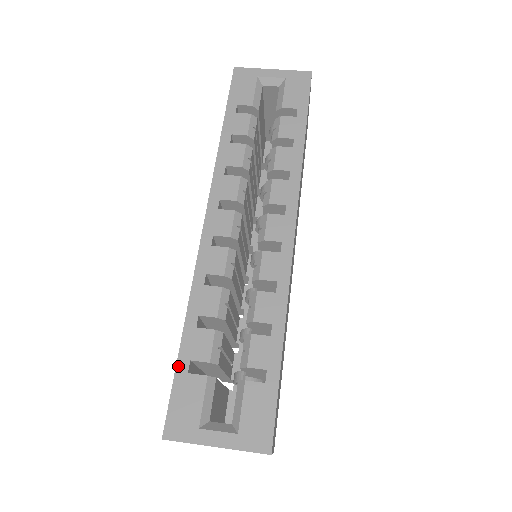
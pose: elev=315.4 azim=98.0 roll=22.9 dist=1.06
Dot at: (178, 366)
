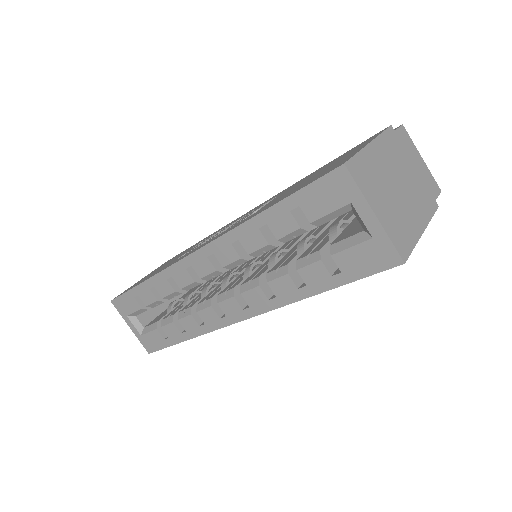
Dot at: (131, 290)
